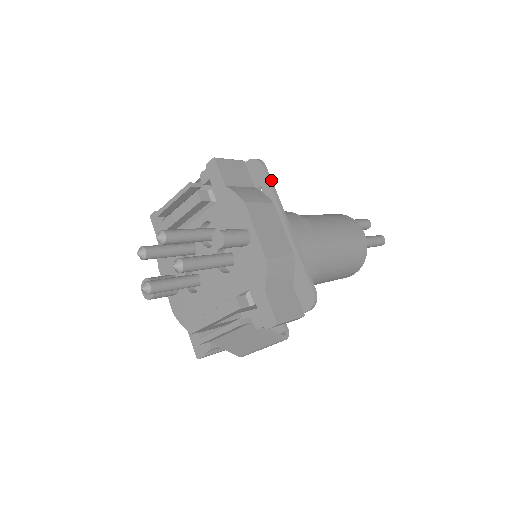
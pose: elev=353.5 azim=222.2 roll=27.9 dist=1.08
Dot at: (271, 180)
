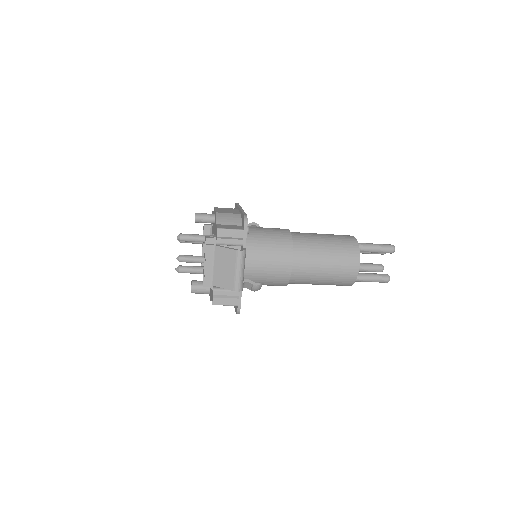
Dot at: occluded
